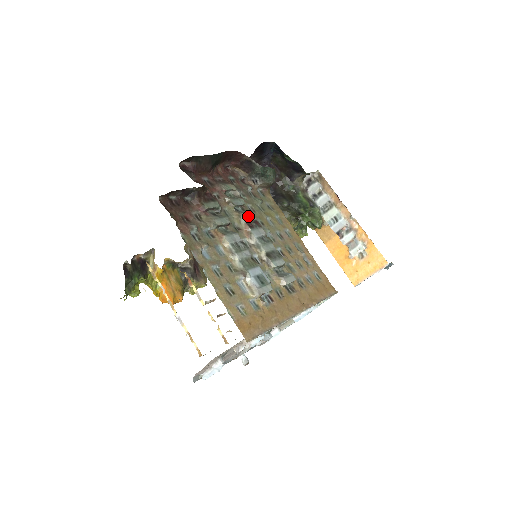
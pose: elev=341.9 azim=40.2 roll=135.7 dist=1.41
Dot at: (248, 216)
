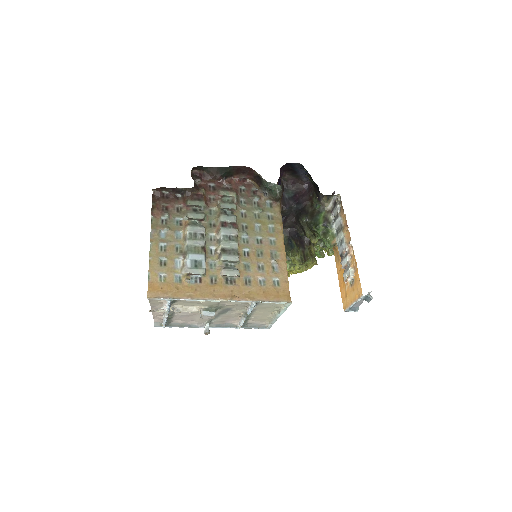
Dot at: (228, 218)
